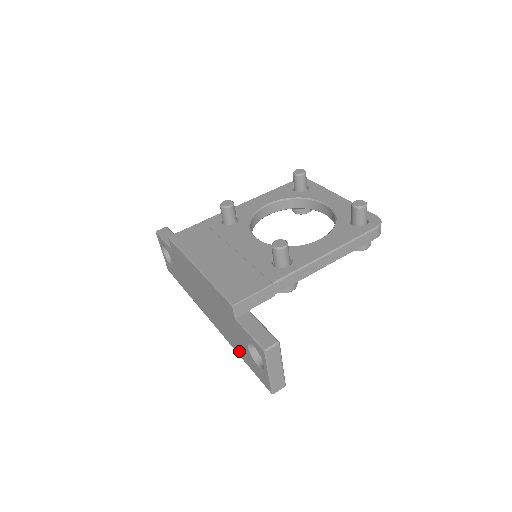
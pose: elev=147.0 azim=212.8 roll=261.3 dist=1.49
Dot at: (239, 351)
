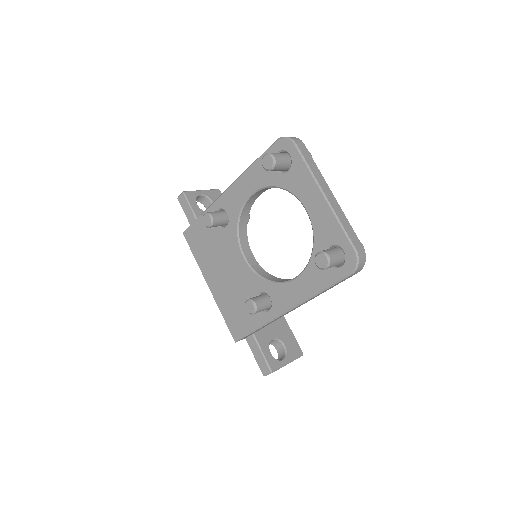
Dot at: occluded
